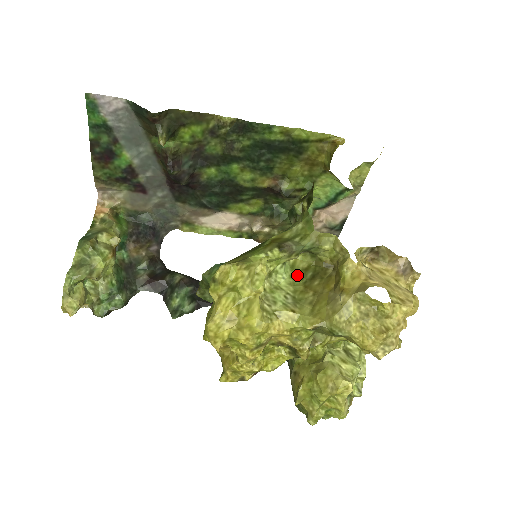
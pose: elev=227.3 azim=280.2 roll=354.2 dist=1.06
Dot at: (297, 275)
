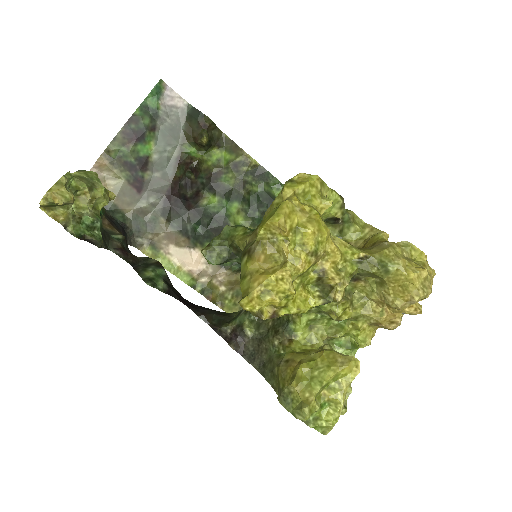
Dot at: occluded
